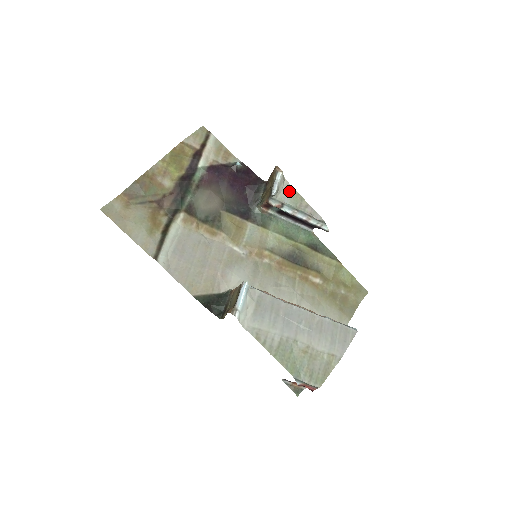
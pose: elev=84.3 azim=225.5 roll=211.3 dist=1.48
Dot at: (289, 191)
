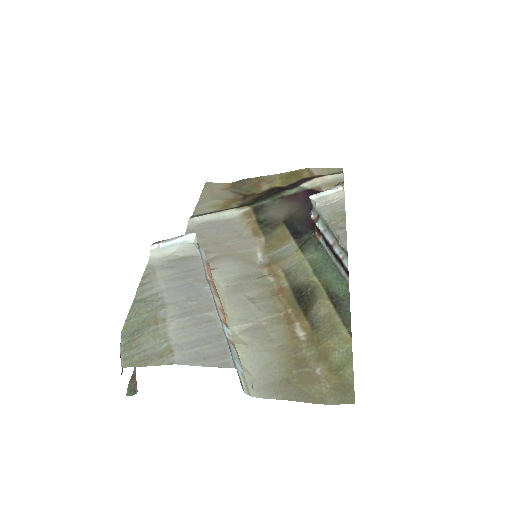
Dot at: (337, 208)
